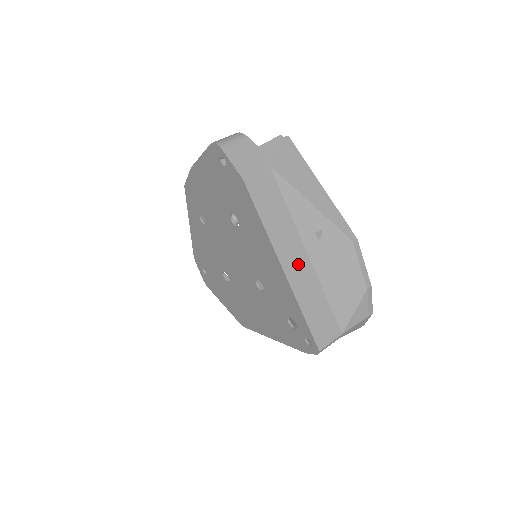
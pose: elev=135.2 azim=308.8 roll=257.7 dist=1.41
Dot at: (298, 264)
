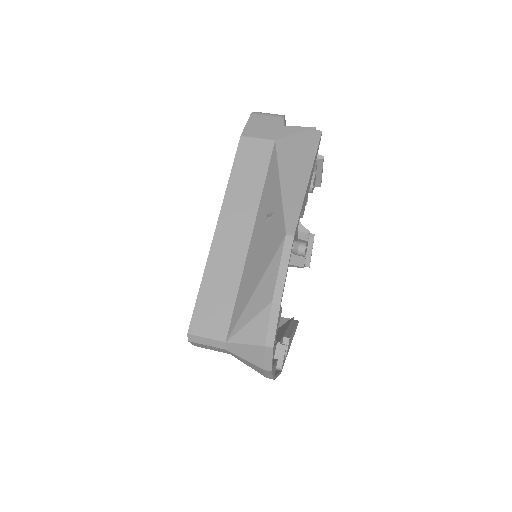
Dot at: (234, 237)
